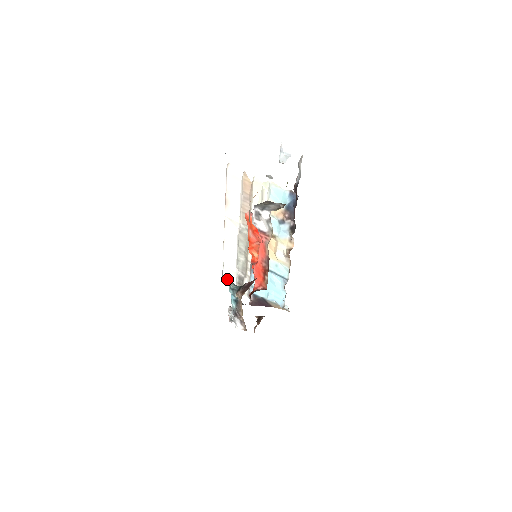
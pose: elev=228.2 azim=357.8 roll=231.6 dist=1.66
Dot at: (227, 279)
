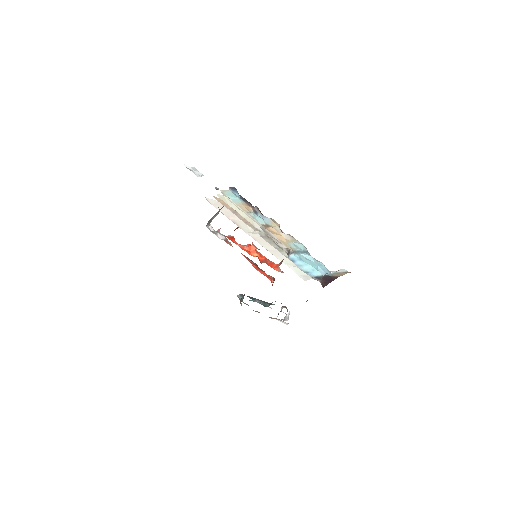
Dot at: (302, 275)
